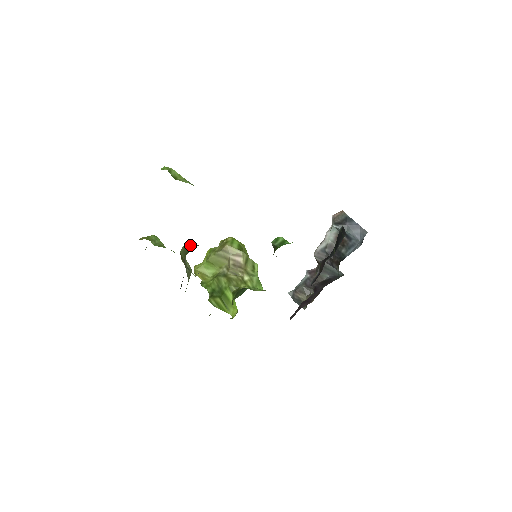
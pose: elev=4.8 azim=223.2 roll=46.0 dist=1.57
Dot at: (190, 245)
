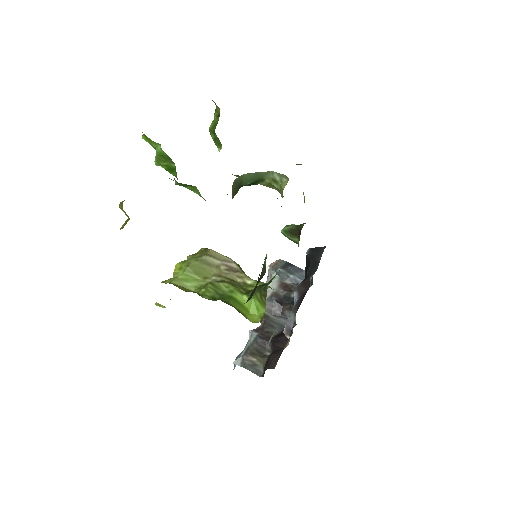
Dot at: (240, 183)
